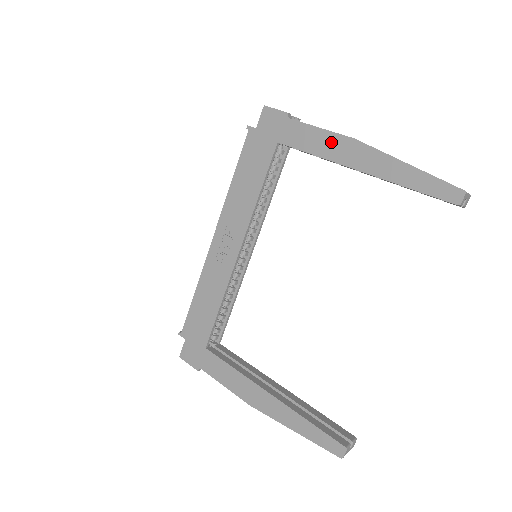
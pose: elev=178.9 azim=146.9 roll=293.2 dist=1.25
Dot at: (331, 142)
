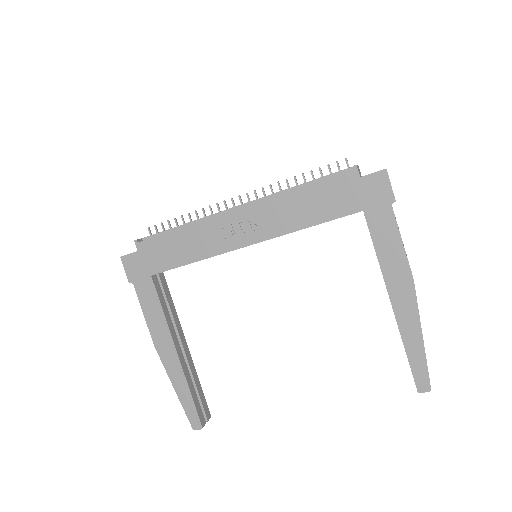
Dot at: (398, 263)
